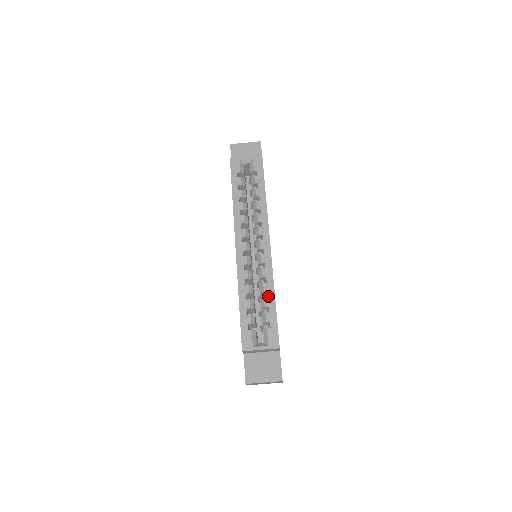
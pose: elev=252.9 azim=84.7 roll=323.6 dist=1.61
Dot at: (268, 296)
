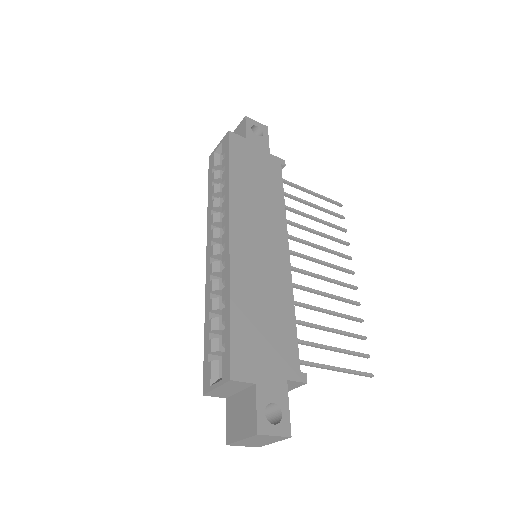
Dot at: occluded
